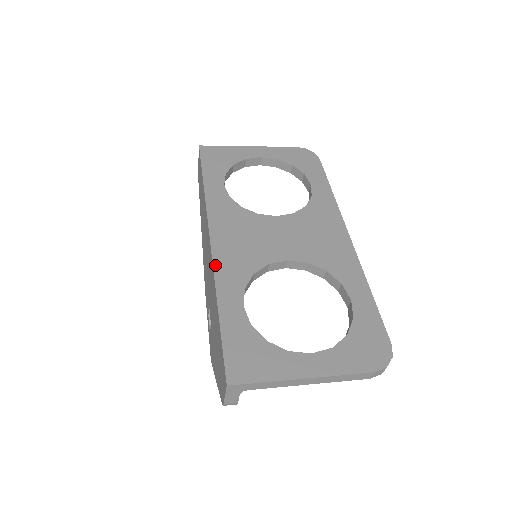
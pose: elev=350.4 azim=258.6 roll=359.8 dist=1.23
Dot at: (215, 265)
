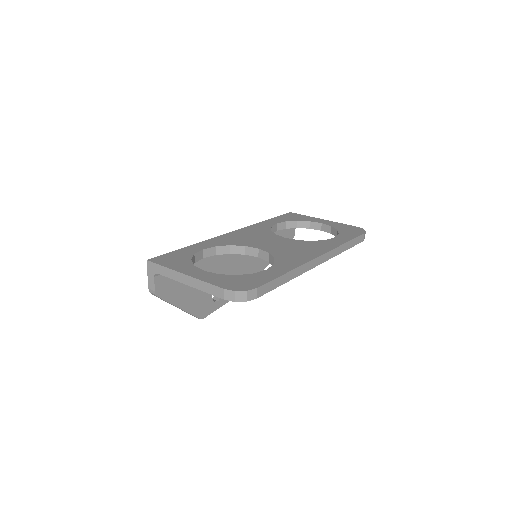
Dot at: (217, 237)
